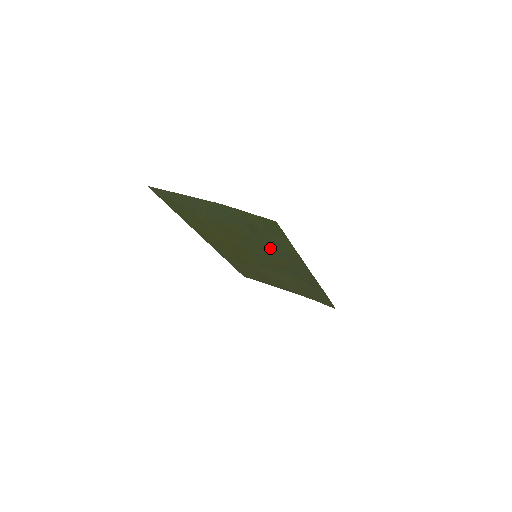
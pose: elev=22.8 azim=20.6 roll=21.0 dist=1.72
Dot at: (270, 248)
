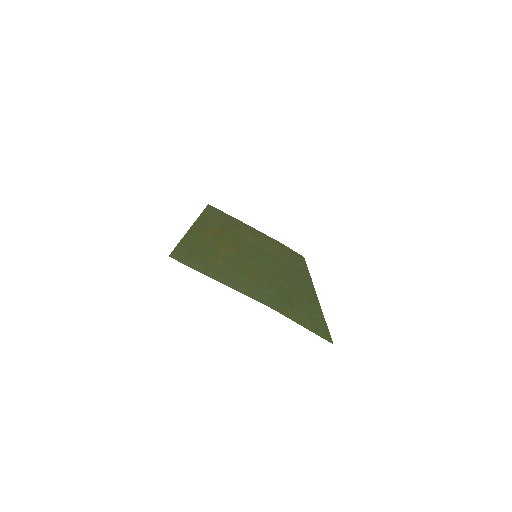
Dot at: (288, 286)
